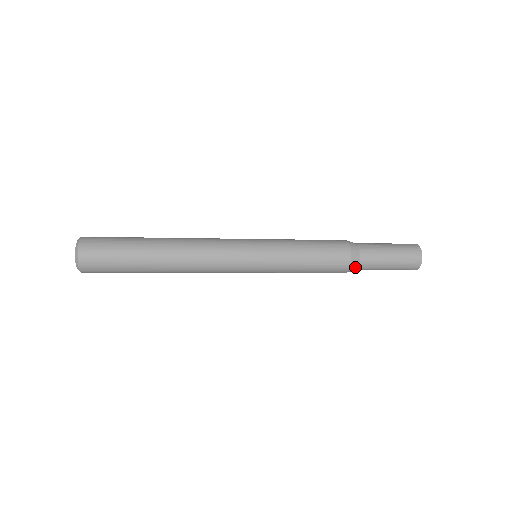
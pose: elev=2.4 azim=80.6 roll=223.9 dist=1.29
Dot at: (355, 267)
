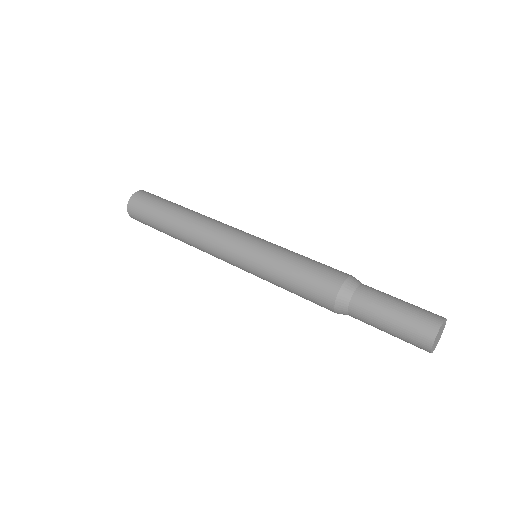
Dot at: occluded
